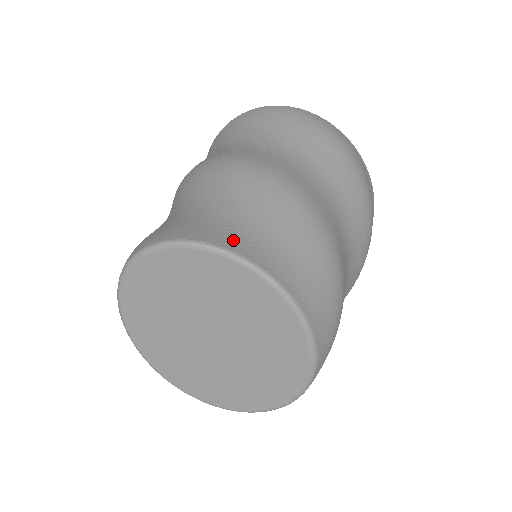
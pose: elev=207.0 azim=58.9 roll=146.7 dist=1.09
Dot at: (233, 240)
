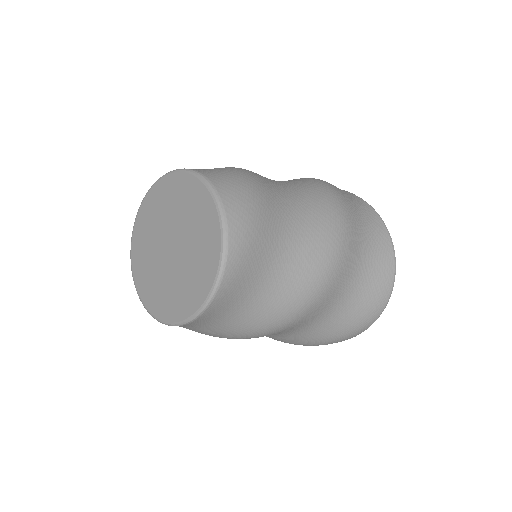
Dot at: occluded
